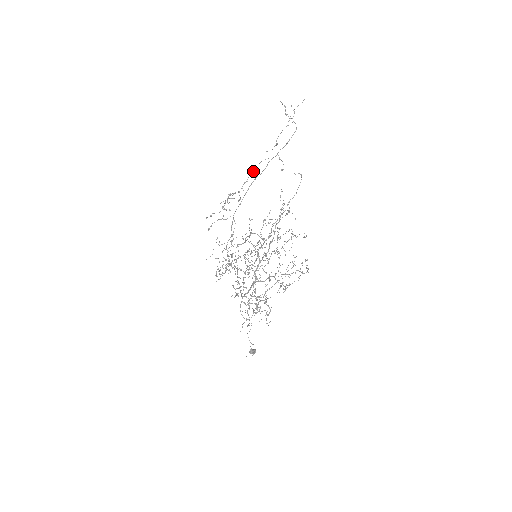
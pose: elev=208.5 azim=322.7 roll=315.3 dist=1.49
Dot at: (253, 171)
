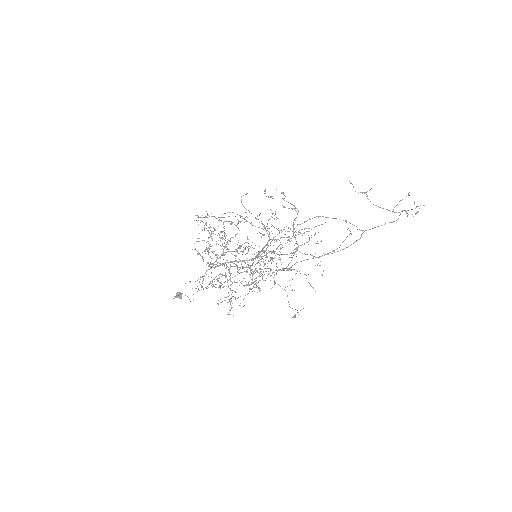
Dot at: (334, 218)
